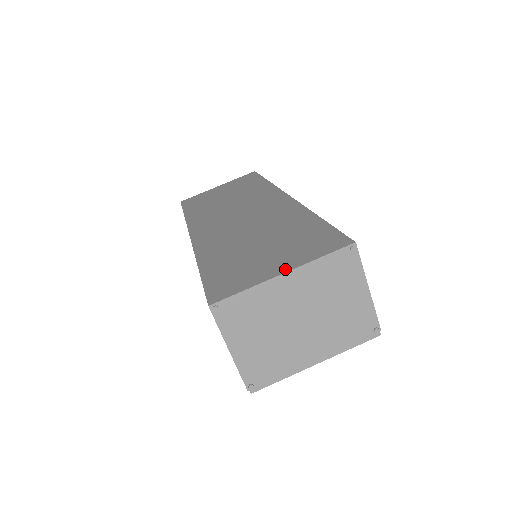
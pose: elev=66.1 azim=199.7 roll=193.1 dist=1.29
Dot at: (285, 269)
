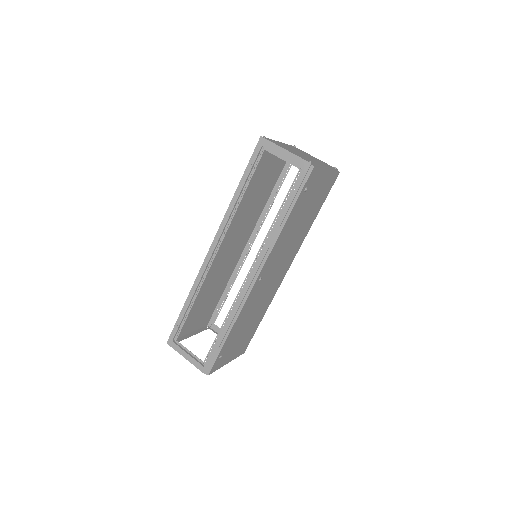
Dot at: occluded
